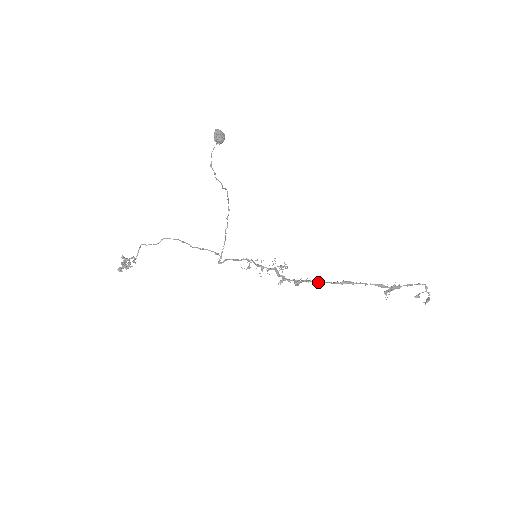
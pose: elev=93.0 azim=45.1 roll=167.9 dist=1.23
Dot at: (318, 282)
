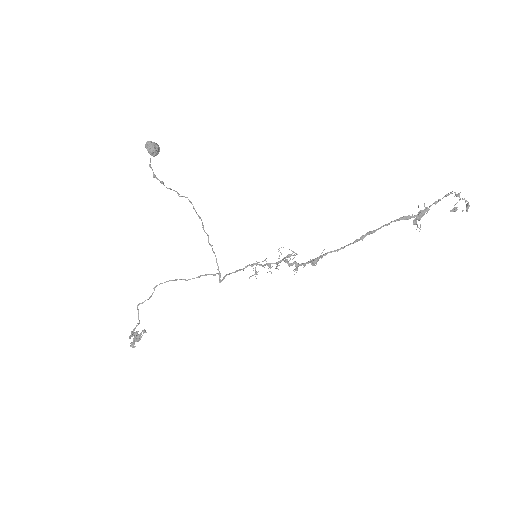
Dot at: (336, 250)
